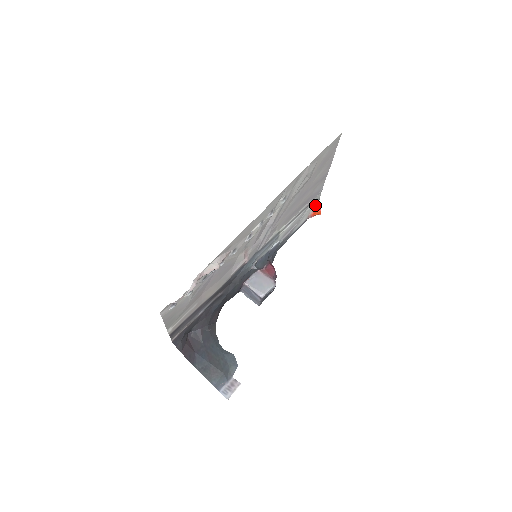
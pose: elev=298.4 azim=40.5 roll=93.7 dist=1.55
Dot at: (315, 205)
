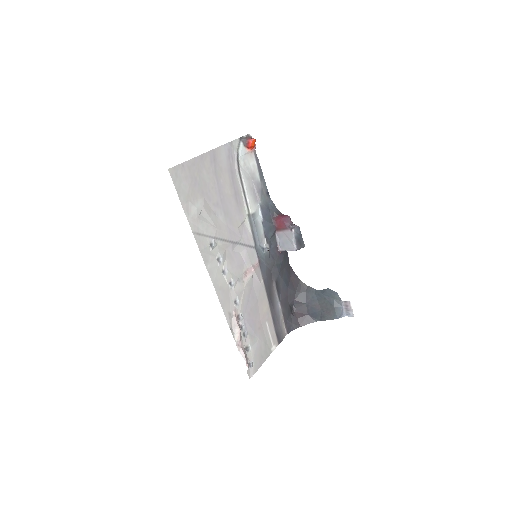
Dot at: (243, 148)
